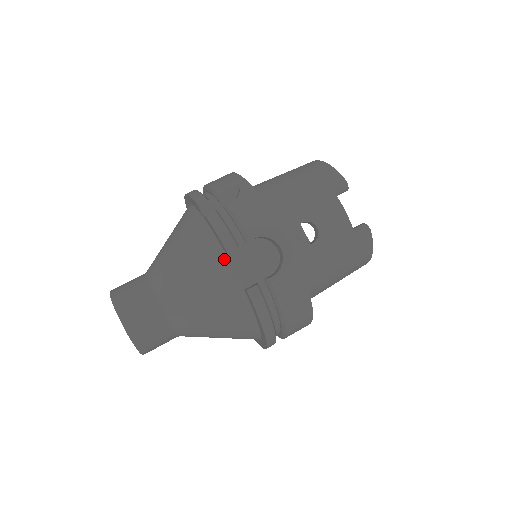
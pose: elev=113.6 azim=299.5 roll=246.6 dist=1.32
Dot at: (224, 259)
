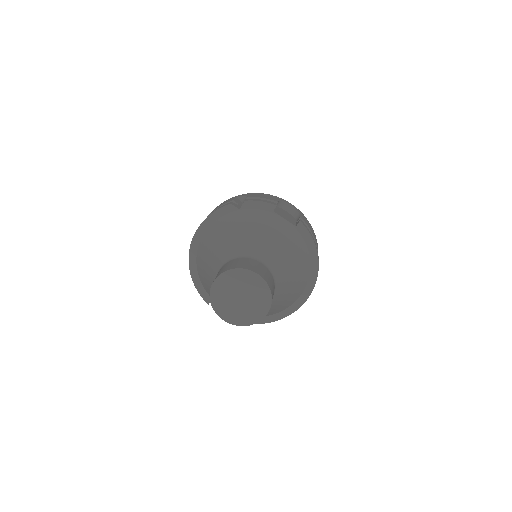
Dot at: (274, 216)
